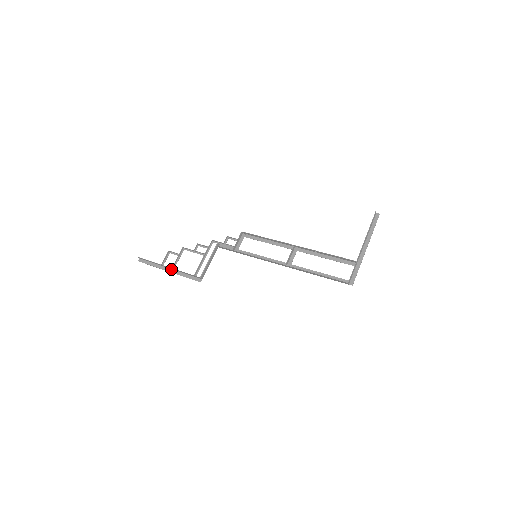
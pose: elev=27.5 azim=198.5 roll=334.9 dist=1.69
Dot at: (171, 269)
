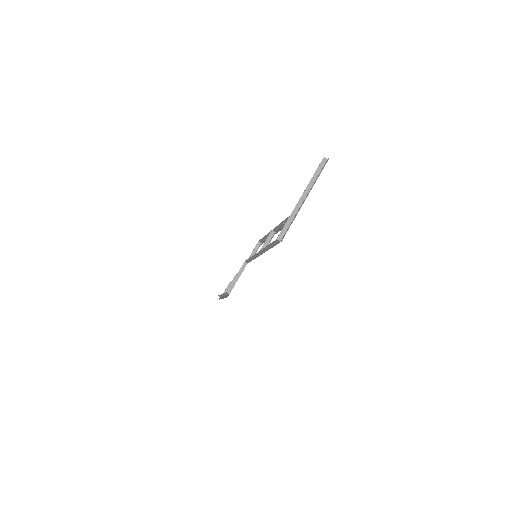
Dot at: (224, 296)
